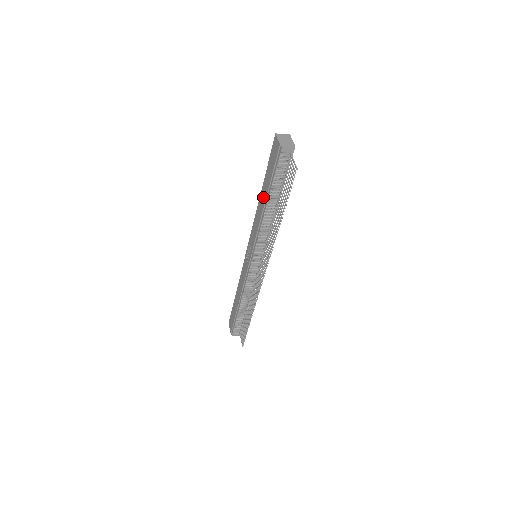
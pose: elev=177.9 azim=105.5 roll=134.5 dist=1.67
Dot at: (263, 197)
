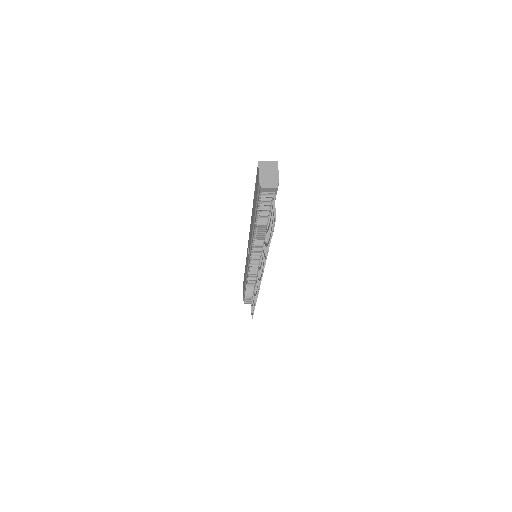
Dot at: (253, 216)
